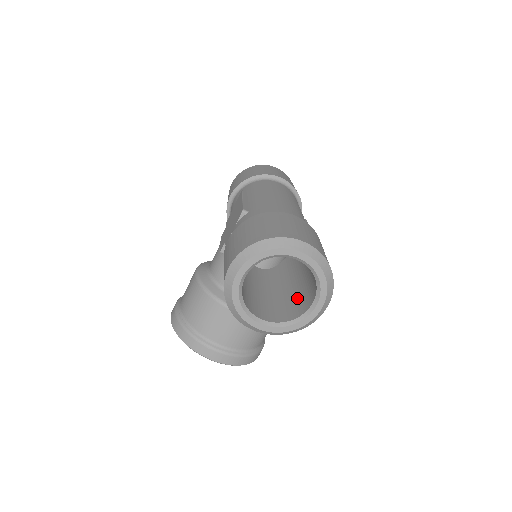
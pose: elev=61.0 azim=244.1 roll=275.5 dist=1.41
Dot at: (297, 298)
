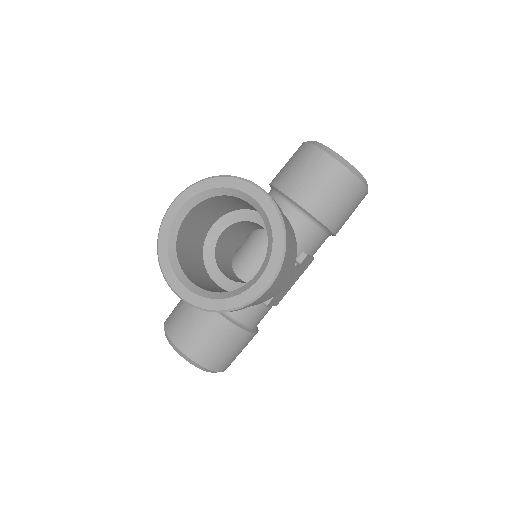
Dot at: occluded
